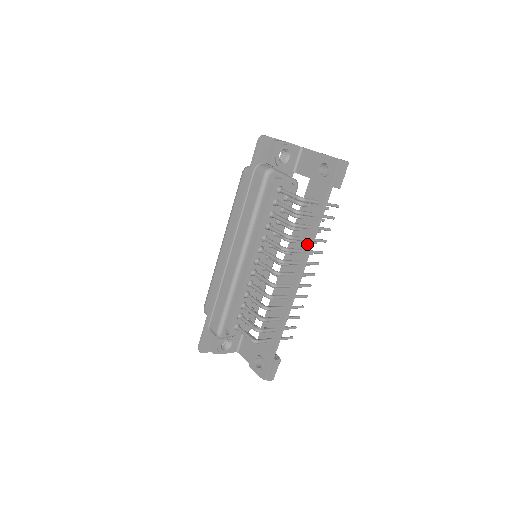
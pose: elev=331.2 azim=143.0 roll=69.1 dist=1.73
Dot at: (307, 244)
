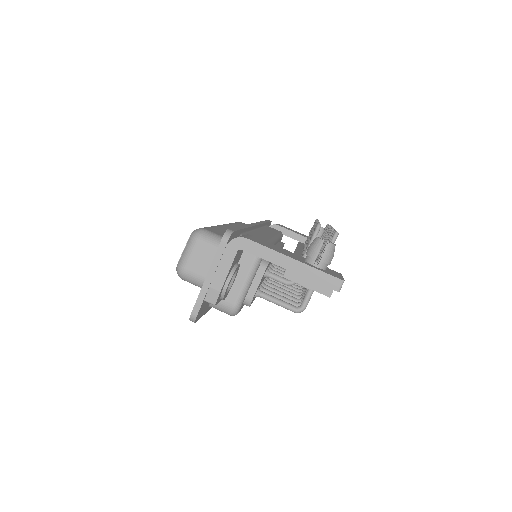
Dot at: occluded
